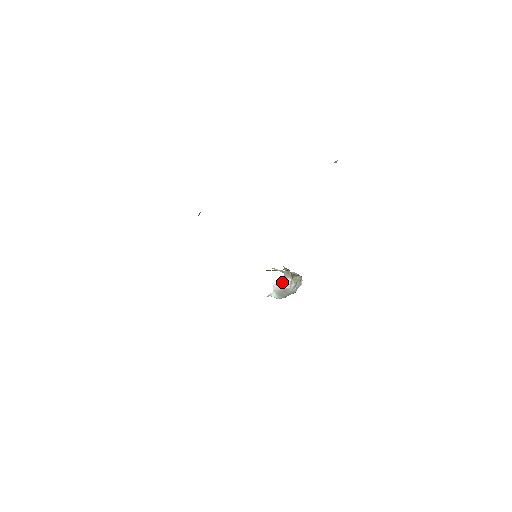
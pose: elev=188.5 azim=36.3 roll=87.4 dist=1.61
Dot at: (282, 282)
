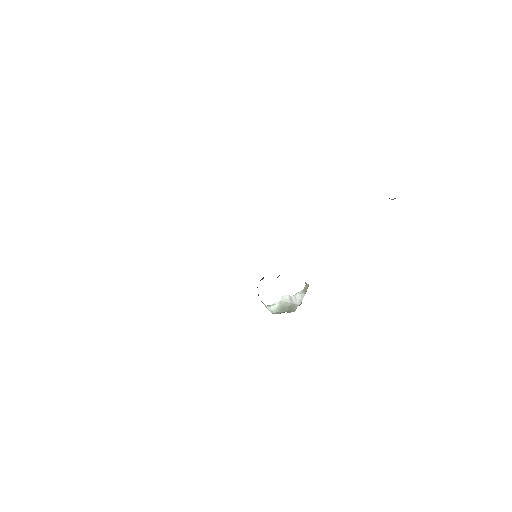
Dot at: (296, 295)
